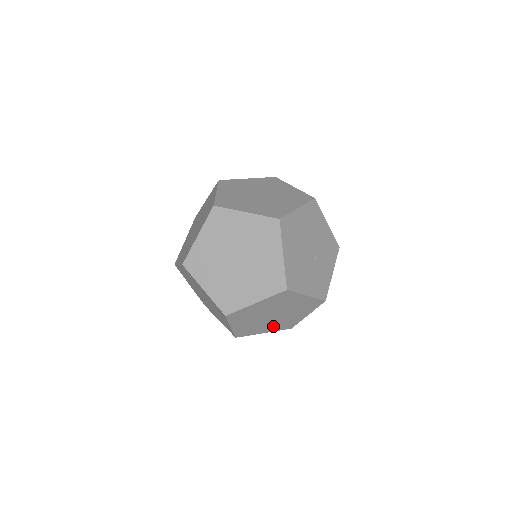
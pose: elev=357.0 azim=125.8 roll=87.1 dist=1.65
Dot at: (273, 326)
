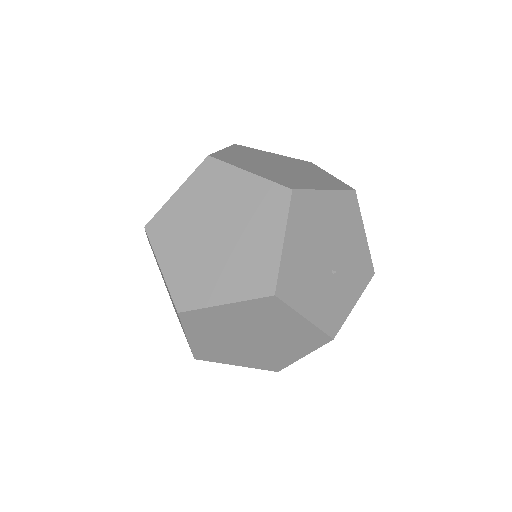
Dot at: (251, 358)
